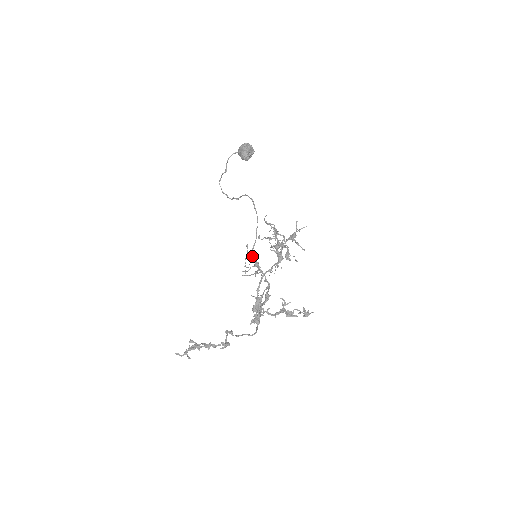
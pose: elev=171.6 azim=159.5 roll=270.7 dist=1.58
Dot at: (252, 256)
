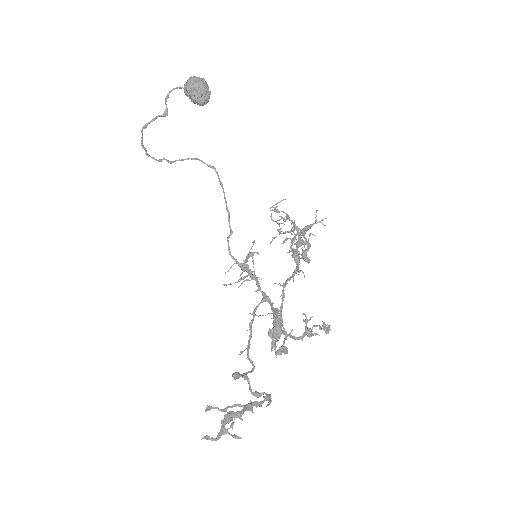
Dot at: occluded
